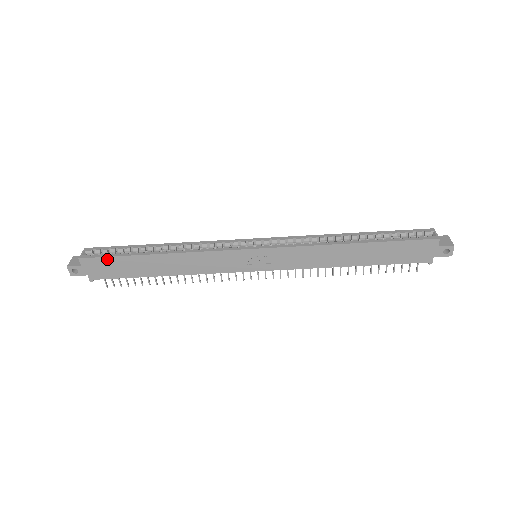
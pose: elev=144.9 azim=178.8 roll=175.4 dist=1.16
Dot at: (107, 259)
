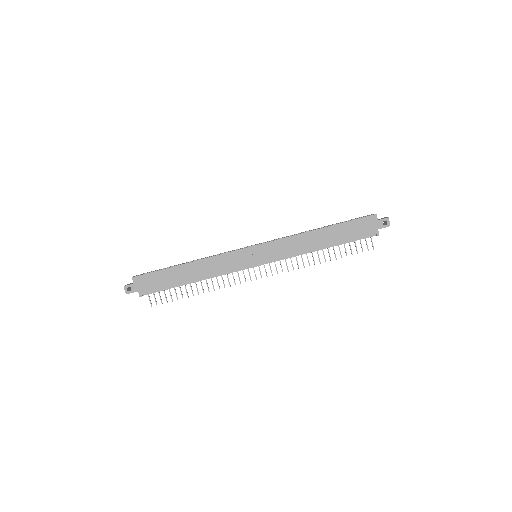
Dot at: (152, 274)
